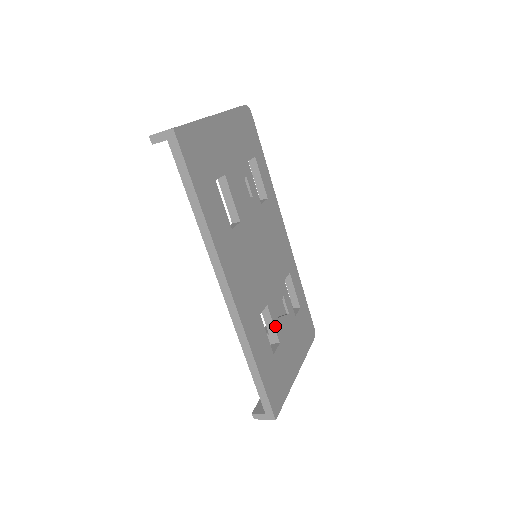
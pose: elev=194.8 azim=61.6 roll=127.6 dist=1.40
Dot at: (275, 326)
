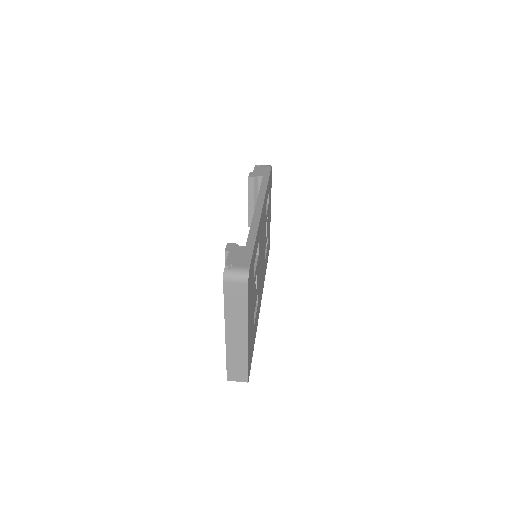
Dot at: (266, 242)
